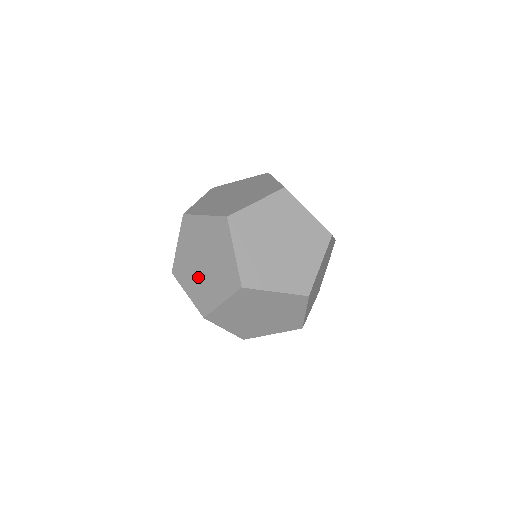
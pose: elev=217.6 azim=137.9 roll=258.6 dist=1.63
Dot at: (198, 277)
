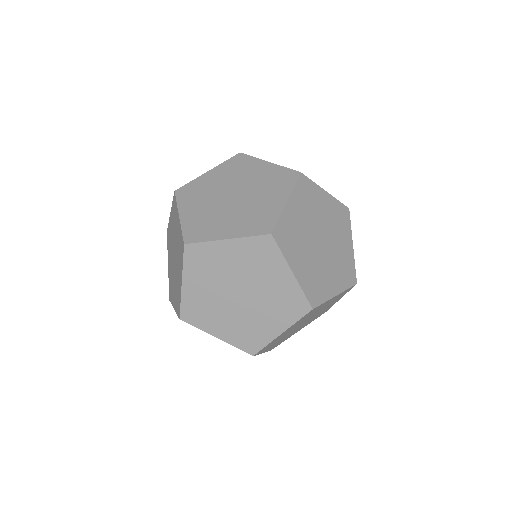
Dot at: (234, 212)
